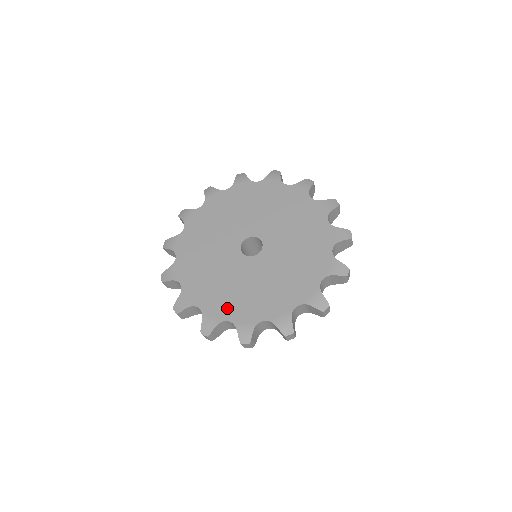
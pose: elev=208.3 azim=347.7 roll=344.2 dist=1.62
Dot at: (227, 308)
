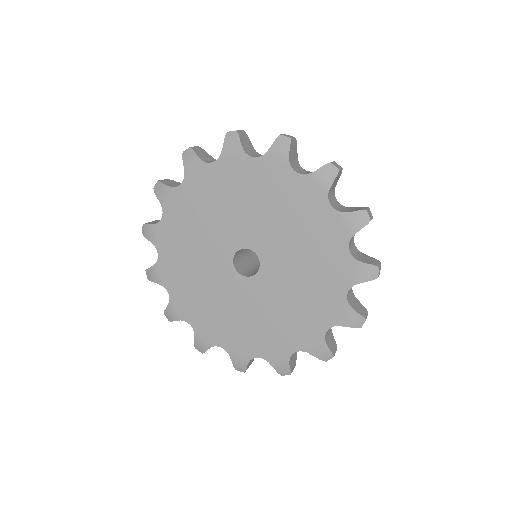
Dot at: (220, 333)
